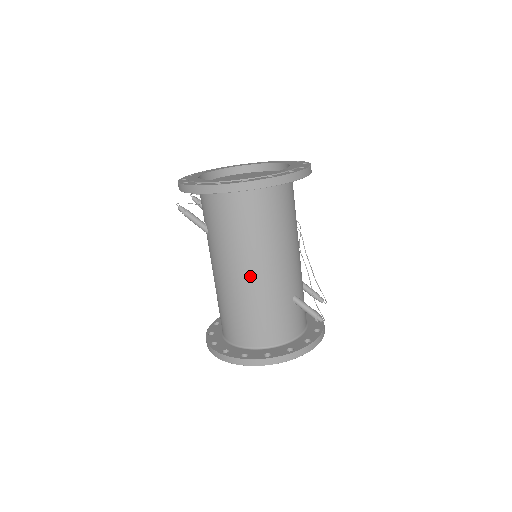
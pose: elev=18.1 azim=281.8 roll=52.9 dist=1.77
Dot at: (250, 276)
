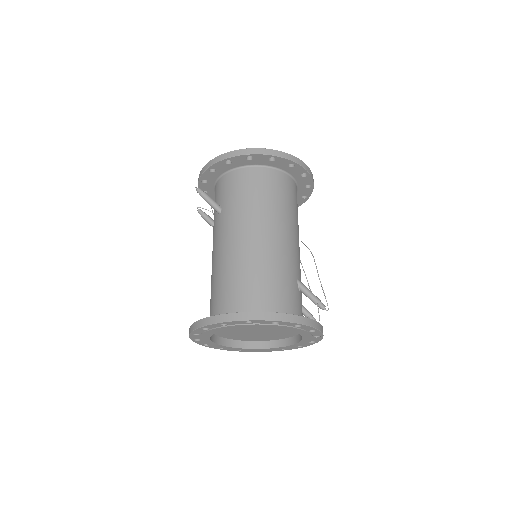
Dot at: (262, 239)
